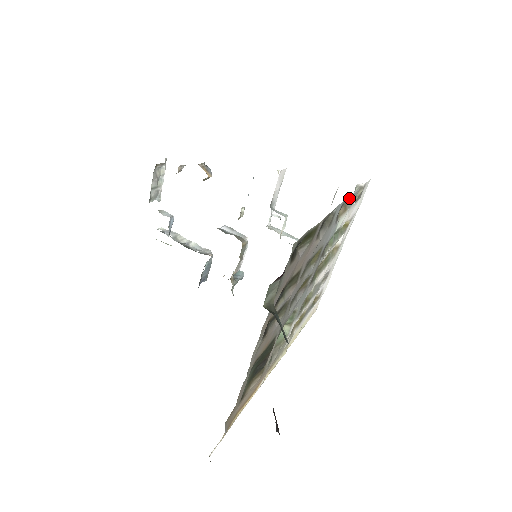
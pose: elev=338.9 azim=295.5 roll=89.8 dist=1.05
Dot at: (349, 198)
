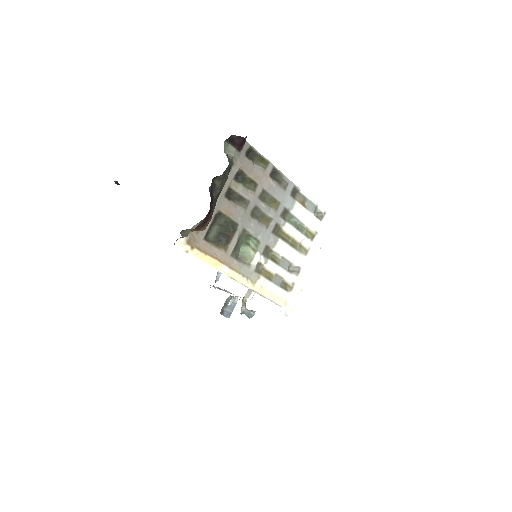
Dot at: (305, 198)
